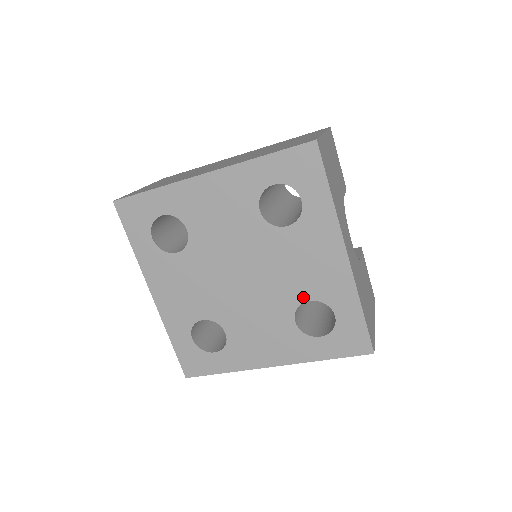
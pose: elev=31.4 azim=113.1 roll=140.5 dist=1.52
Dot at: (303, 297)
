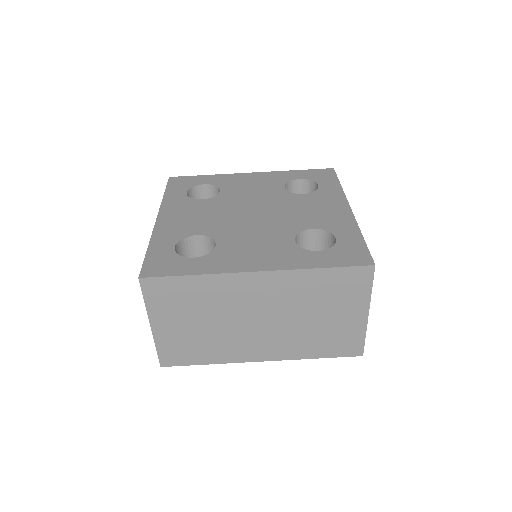
Dot at: (307, 226)
